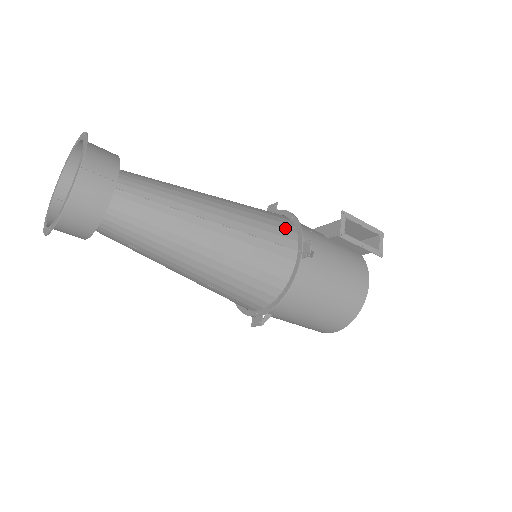
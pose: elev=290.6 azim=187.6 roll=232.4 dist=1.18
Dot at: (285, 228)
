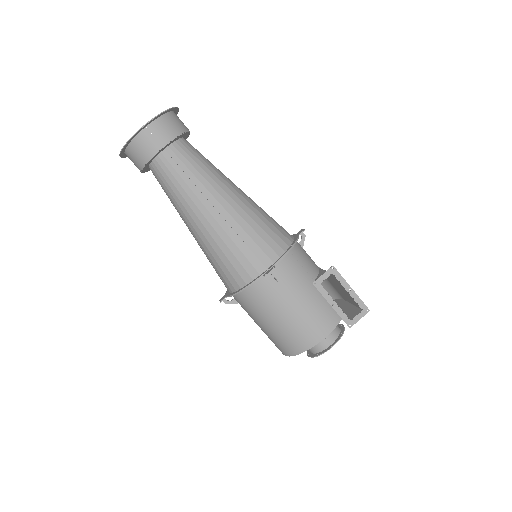
Dot at: (273, 247)
